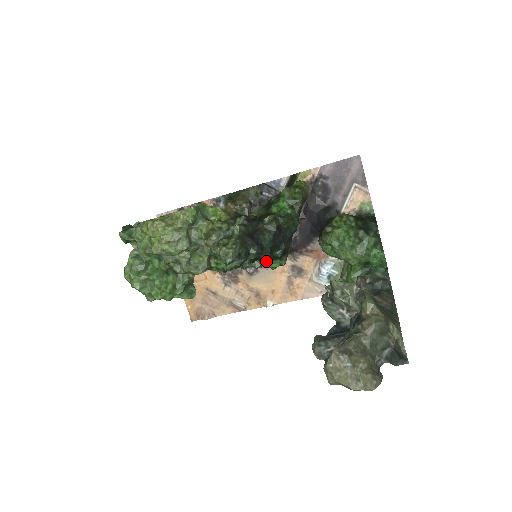
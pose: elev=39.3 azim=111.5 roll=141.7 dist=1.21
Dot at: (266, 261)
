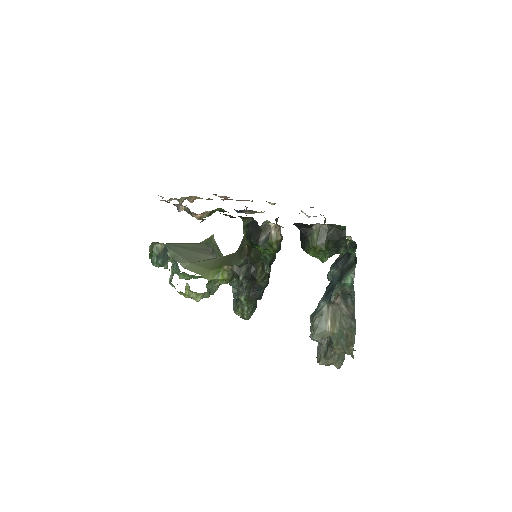
Dot at: occluded
